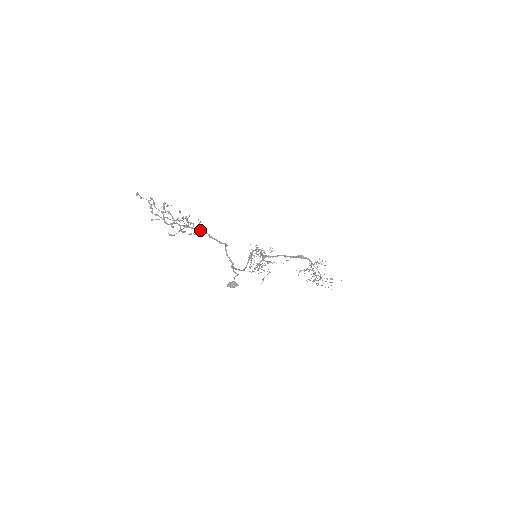
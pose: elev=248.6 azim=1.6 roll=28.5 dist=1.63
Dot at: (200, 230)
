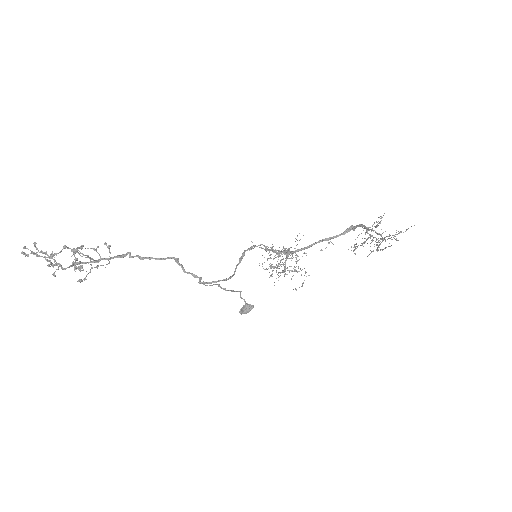
Dot at: (119, 256)
